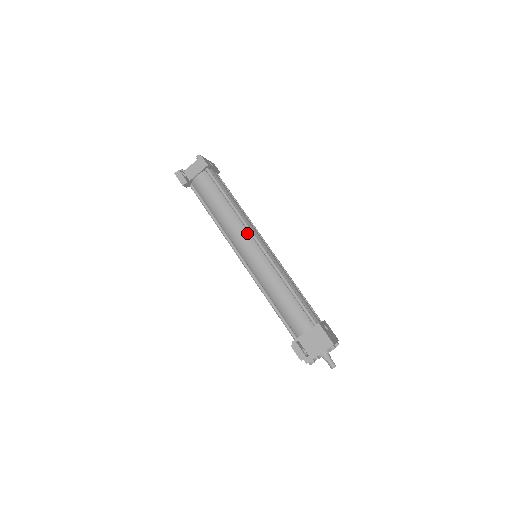
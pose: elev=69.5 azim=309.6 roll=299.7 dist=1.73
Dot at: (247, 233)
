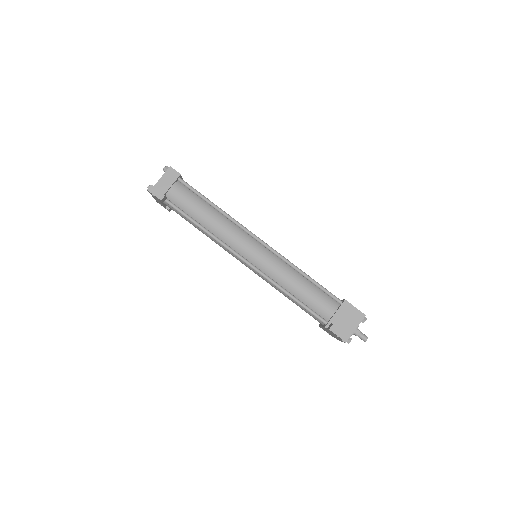
Dot at: (244, 234)
